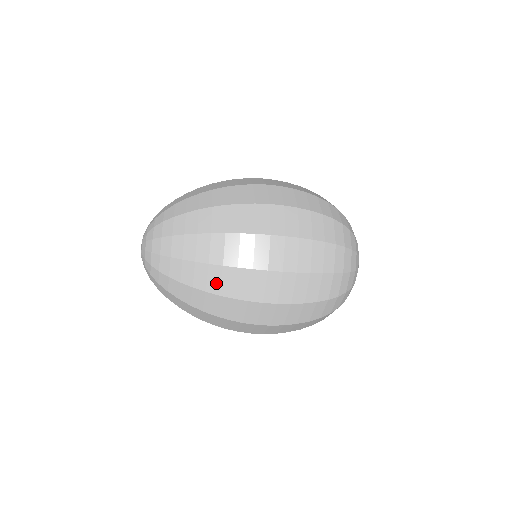
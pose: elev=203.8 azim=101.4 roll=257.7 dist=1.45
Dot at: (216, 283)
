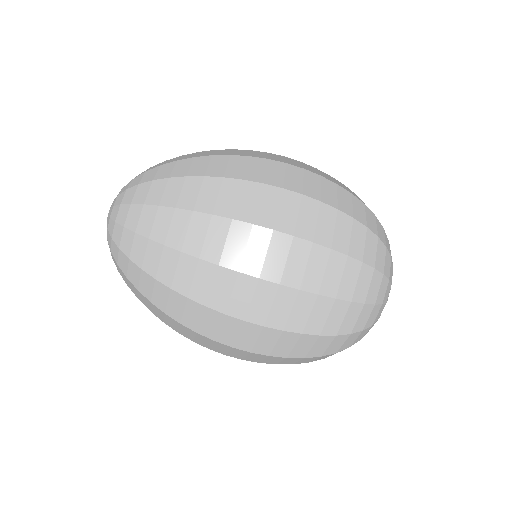
Dot at: (198, 239)
